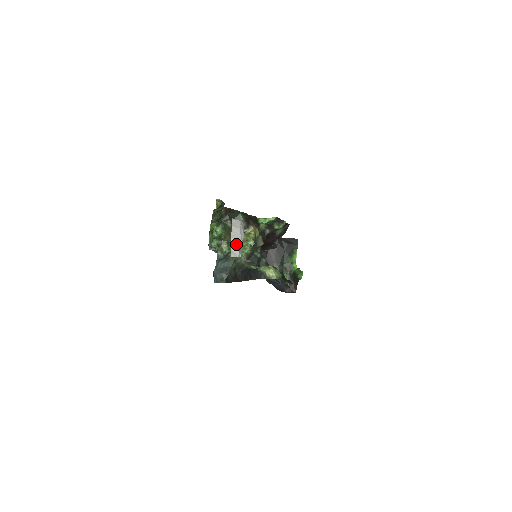
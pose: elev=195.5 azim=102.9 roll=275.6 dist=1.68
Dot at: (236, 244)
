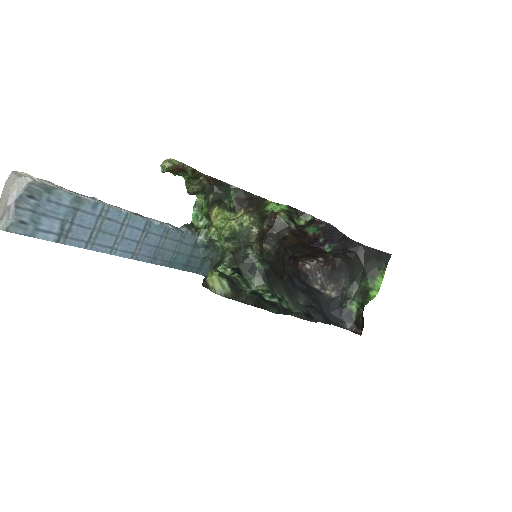
Dot at: (1, 209)
